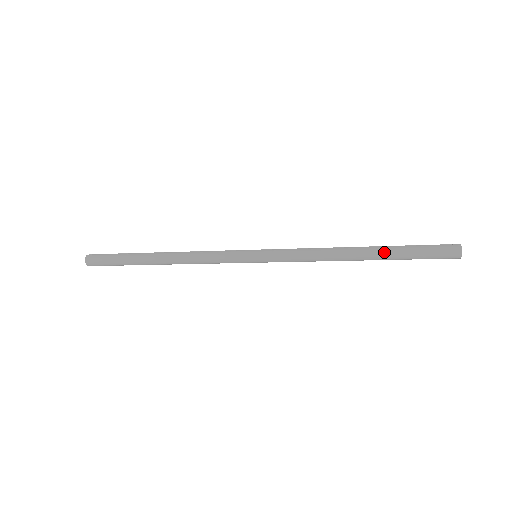
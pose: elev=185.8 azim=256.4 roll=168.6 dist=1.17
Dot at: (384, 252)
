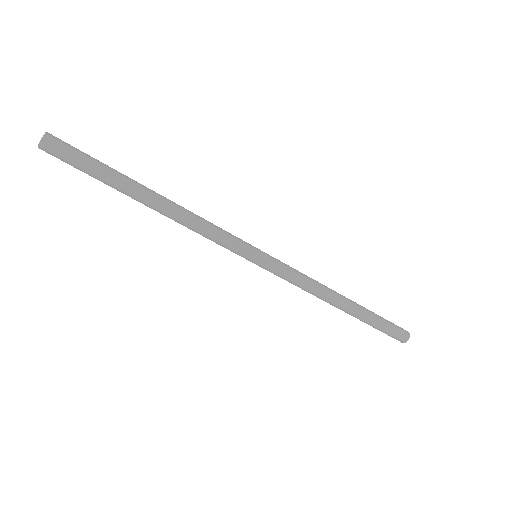
Dot at: (363, 307)
